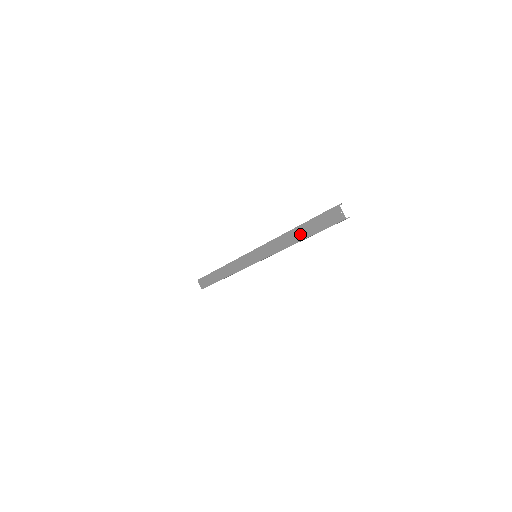
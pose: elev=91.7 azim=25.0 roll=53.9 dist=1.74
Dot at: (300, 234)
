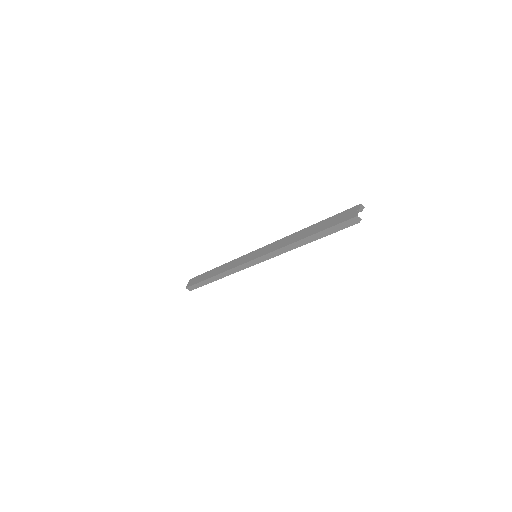
Dot at: (308, 232)
